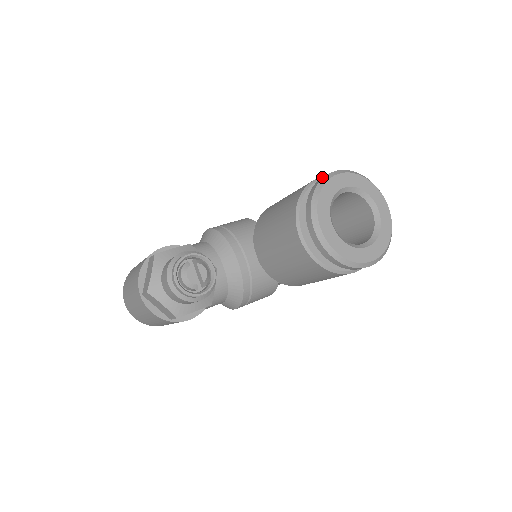
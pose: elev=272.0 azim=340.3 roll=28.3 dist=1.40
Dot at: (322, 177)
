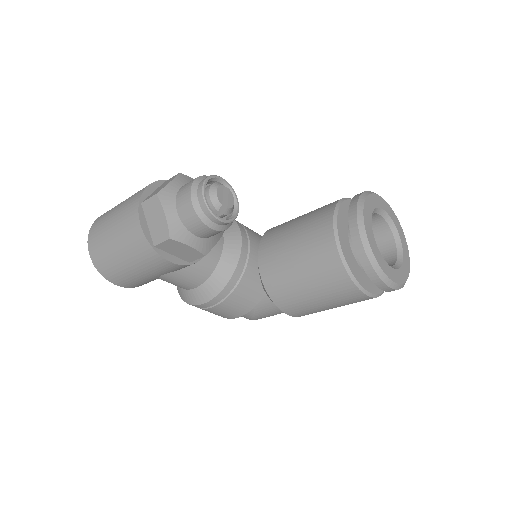
Dot at: occluded
